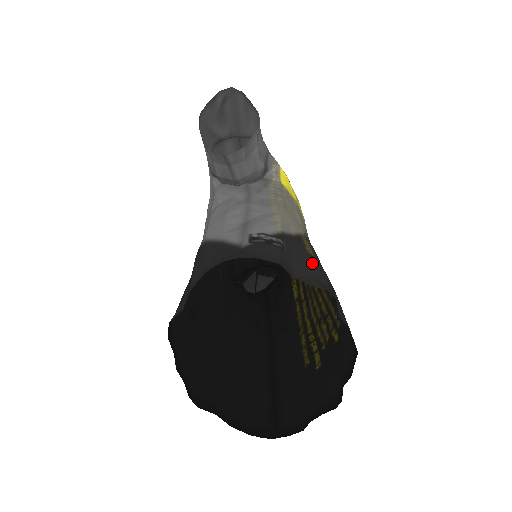
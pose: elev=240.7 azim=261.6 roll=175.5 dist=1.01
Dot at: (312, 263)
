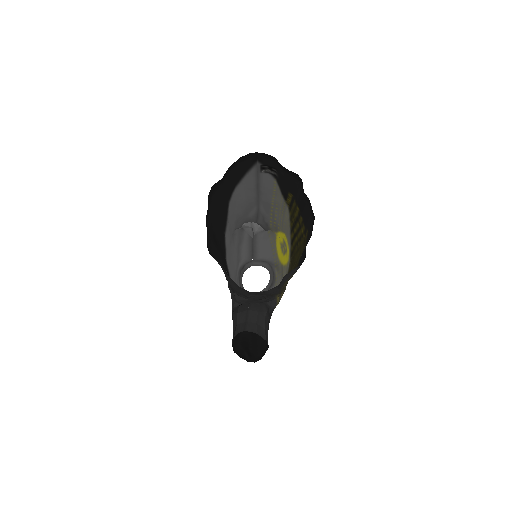
Dot at: (291, 187)
